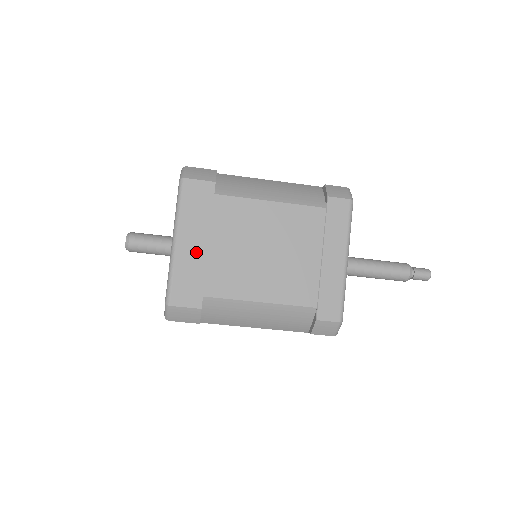
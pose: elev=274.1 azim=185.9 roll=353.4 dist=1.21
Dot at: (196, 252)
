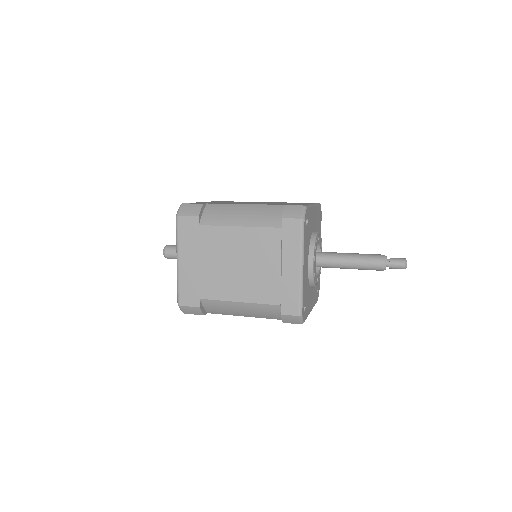
Dot at: (192, 268)
